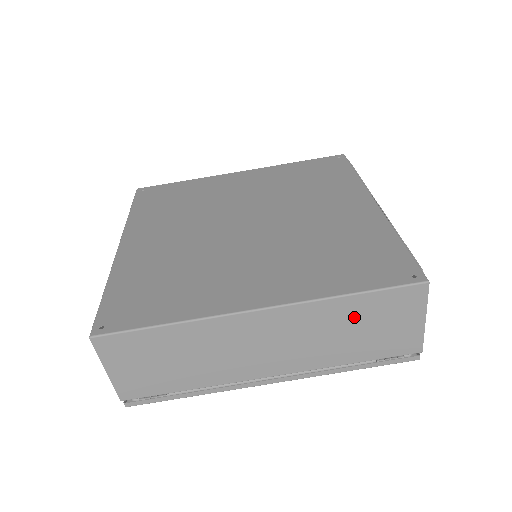
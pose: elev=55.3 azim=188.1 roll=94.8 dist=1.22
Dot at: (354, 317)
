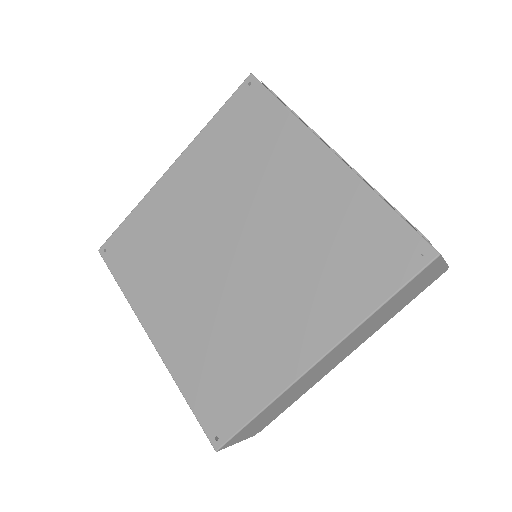
Dot at: (390, 306)
